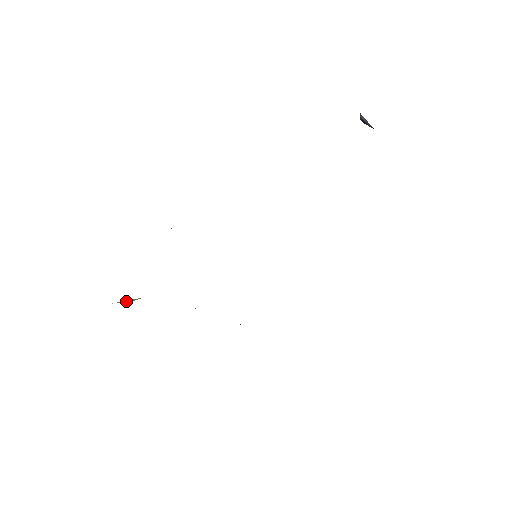
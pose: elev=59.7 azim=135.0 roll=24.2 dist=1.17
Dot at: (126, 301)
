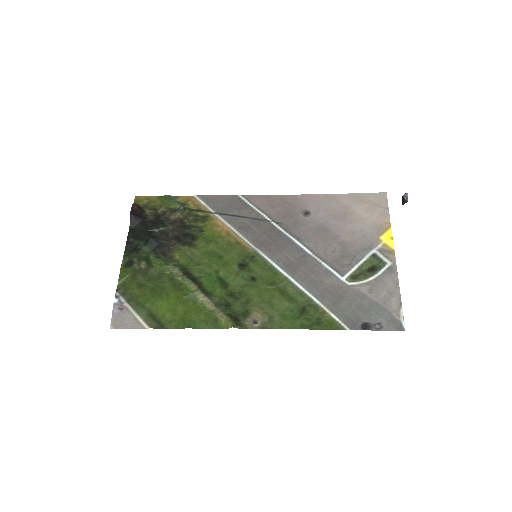
Dot at: (151, 312)
